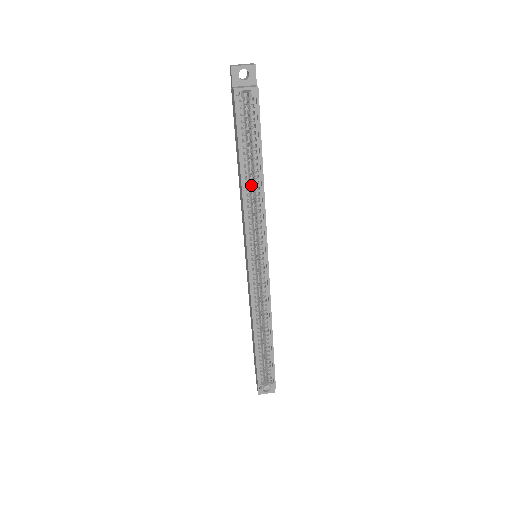
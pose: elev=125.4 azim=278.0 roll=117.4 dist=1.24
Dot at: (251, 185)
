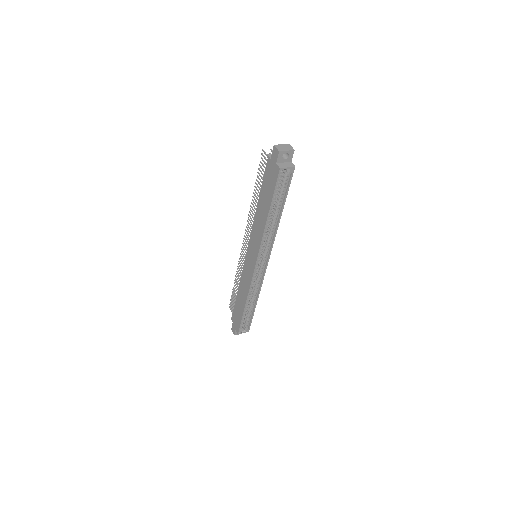
Dot at: occluded
